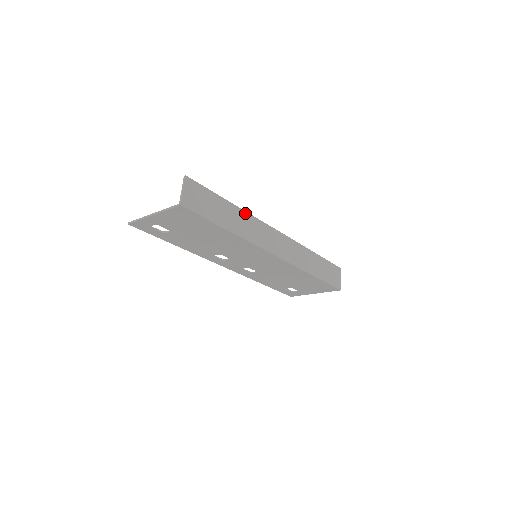
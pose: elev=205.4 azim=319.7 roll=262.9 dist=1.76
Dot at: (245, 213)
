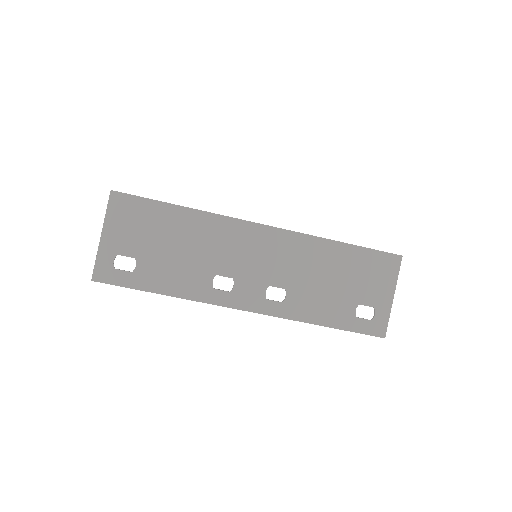
Dot at: occluded
